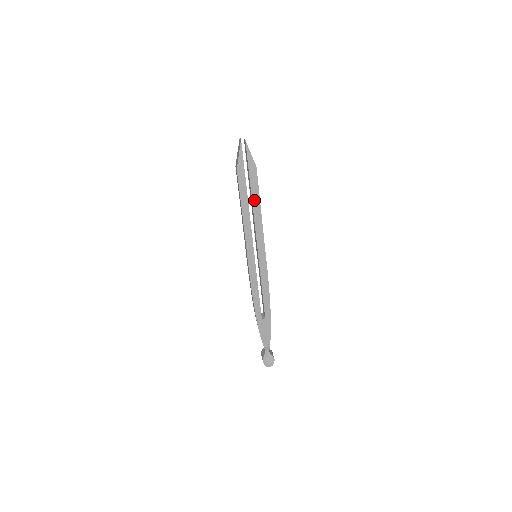
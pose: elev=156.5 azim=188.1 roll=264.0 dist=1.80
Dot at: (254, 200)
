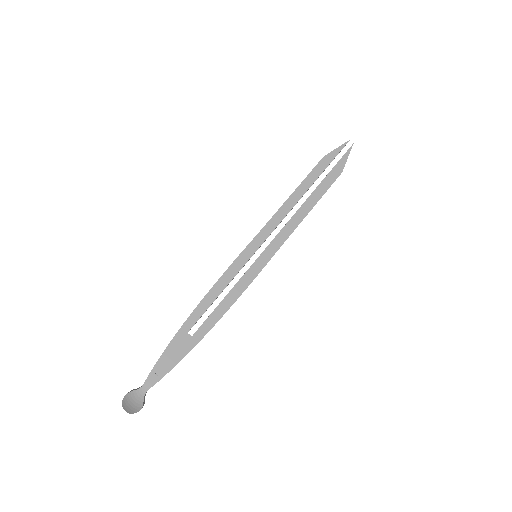
Dot at: (312, 197)
